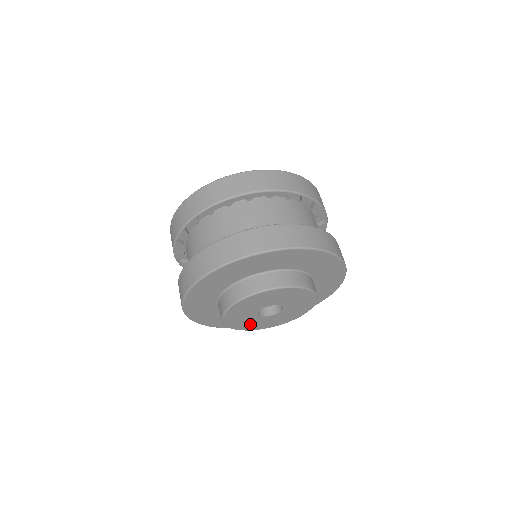
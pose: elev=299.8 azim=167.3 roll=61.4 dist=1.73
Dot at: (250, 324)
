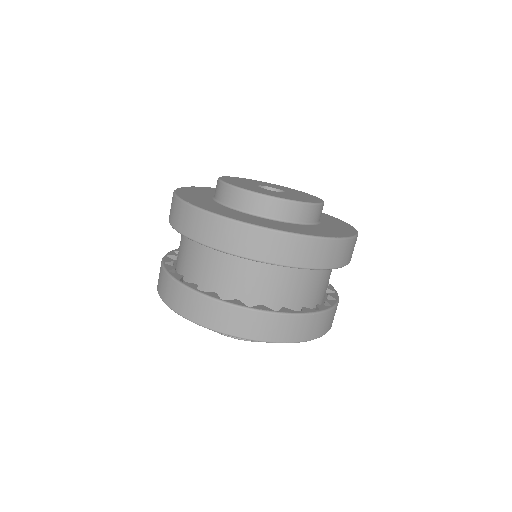
Dot at: occluded
